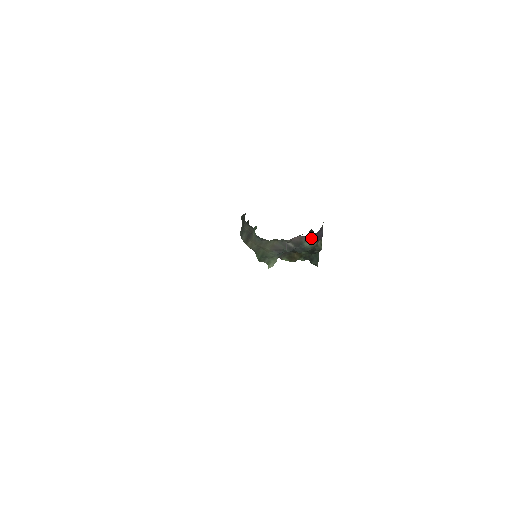
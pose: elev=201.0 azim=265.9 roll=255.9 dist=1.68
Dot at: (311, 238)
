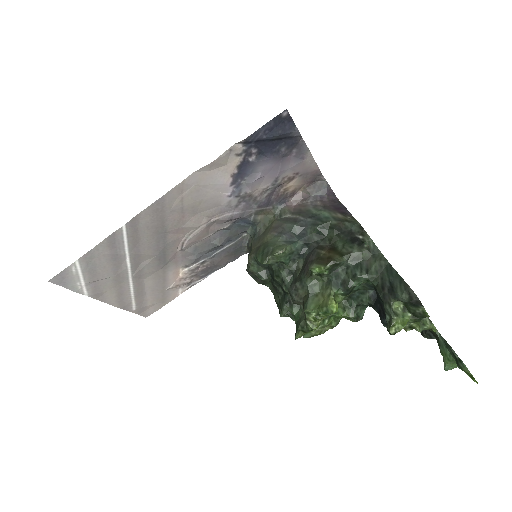
Dot at: (324, 207)
